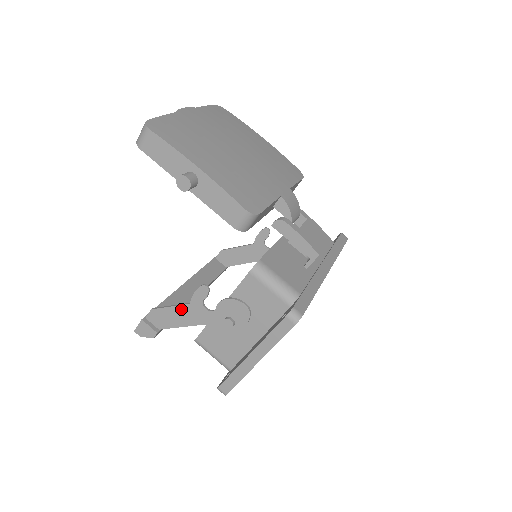
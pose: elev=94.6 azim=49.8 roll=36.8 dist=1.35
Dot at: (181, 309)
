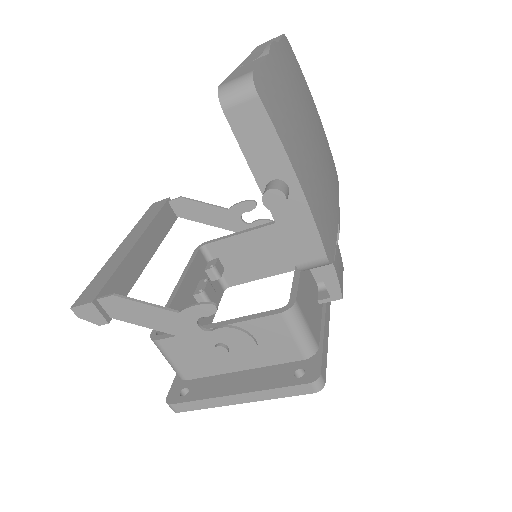
Dot at: (161, 312)
